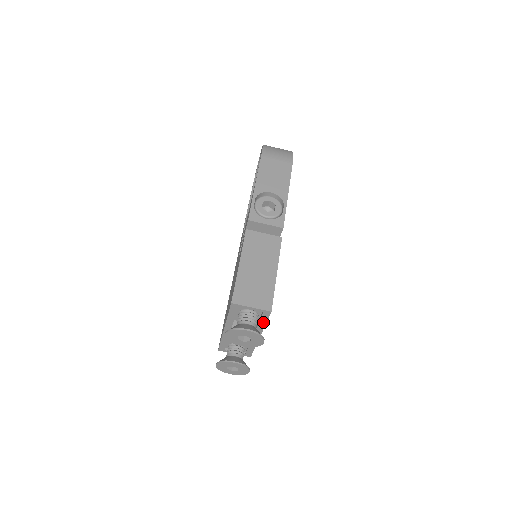
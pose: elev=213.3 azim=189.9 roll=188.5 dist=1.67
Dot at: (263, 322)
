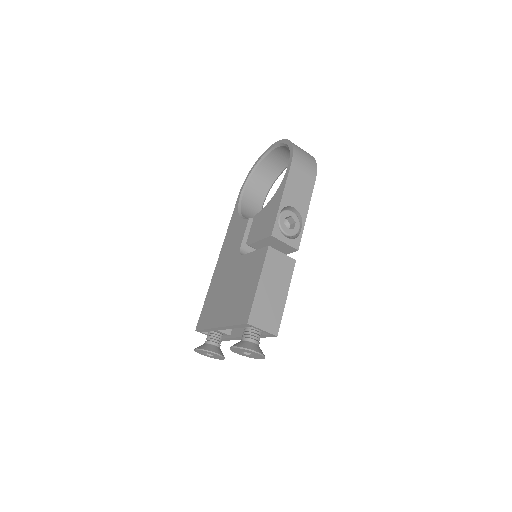
Dot at: (261, 336)
